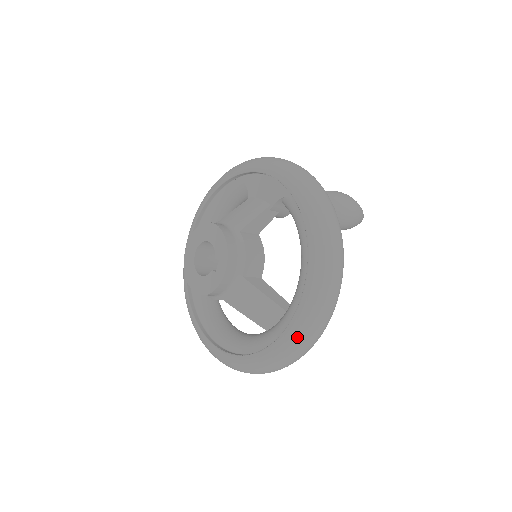
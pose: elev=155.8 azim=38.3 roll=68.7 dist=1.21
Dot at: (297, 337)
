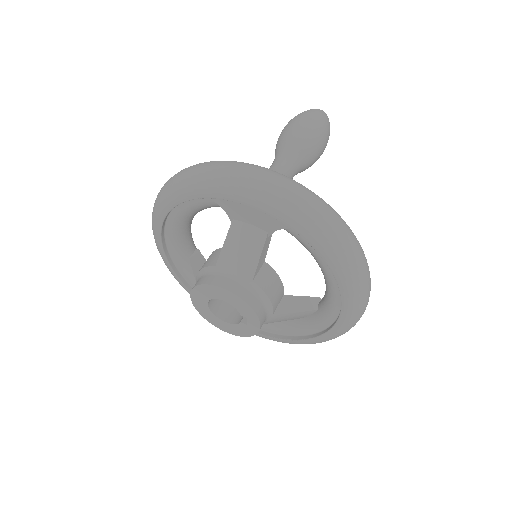
Dot at: (340, 334)
